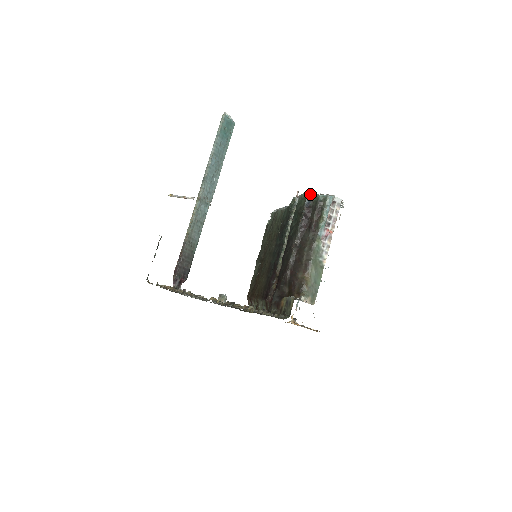
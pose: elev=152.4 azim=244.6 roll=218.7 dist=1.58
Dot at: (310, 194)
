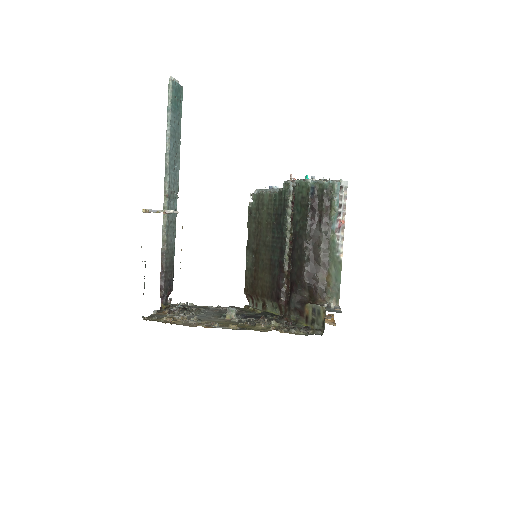
Dot at: (313, 182)
